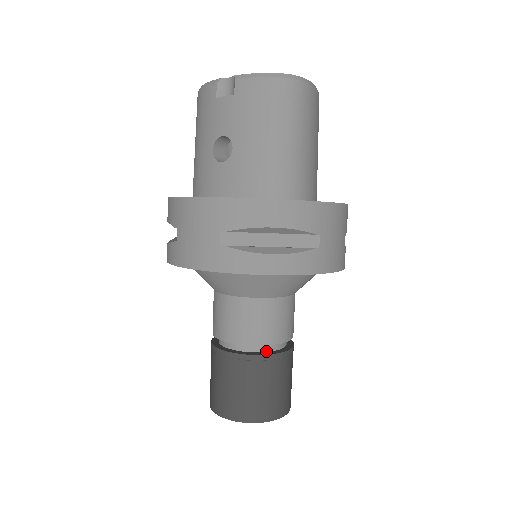
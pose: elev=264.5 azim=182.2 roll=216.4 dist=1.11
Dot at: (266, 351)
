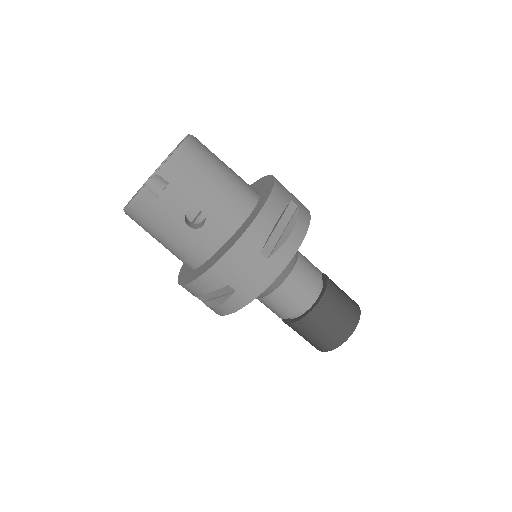
Dot at: (322, 288)
